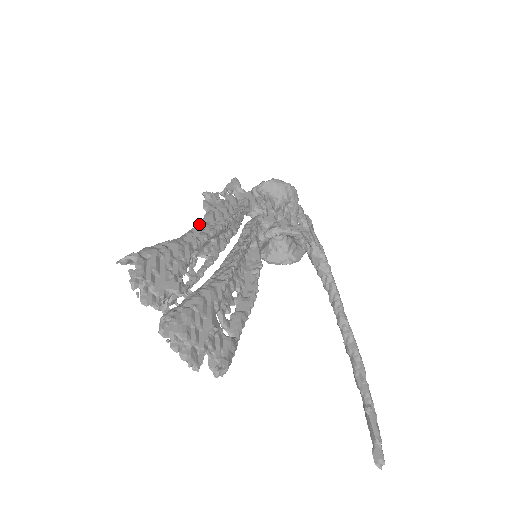
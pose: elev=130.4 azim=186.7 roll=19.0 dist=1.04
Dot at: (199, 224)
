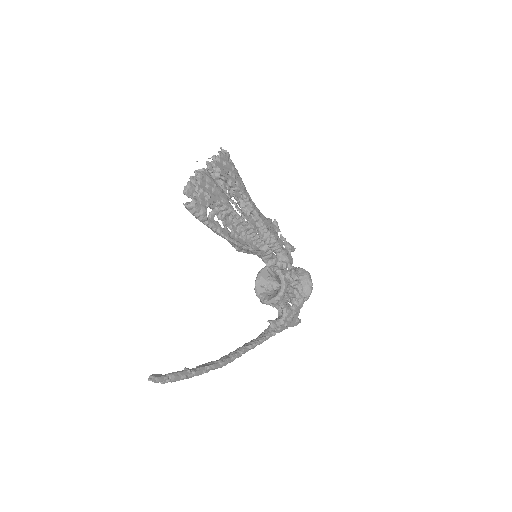
Dot at: (257, 208)
